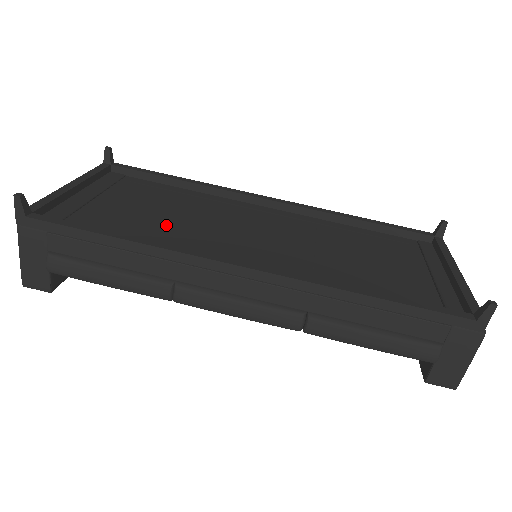
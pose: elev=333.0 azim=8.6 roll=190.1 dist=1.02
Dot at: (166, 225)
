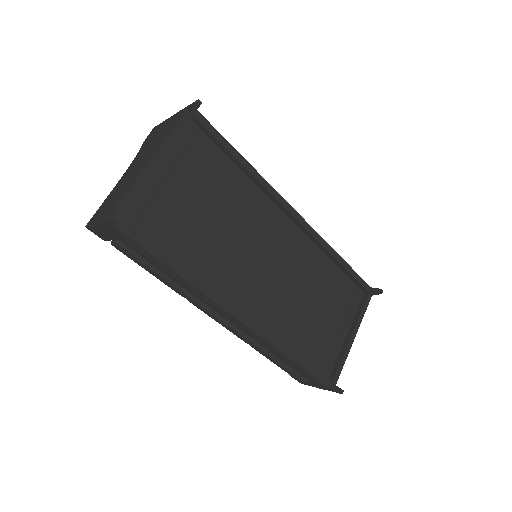
Dot at: (209, 239)
